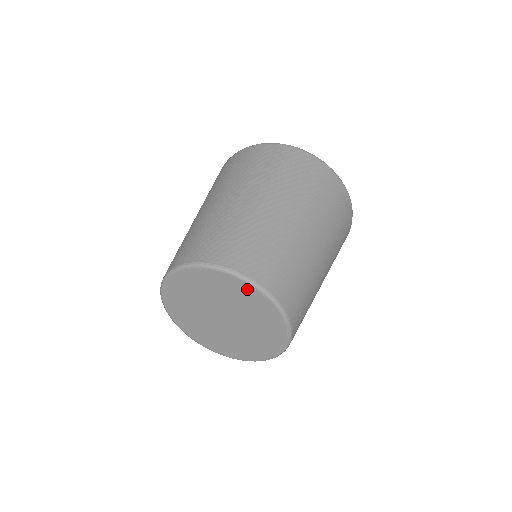
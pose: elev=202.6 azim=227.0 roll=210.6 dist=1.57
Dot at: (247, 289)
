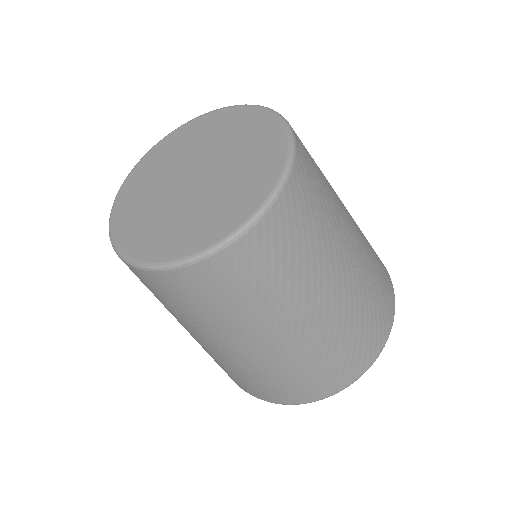
Dot at: (255, 116)
